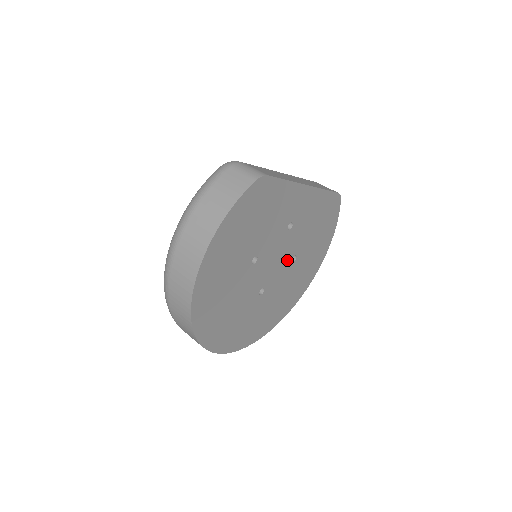
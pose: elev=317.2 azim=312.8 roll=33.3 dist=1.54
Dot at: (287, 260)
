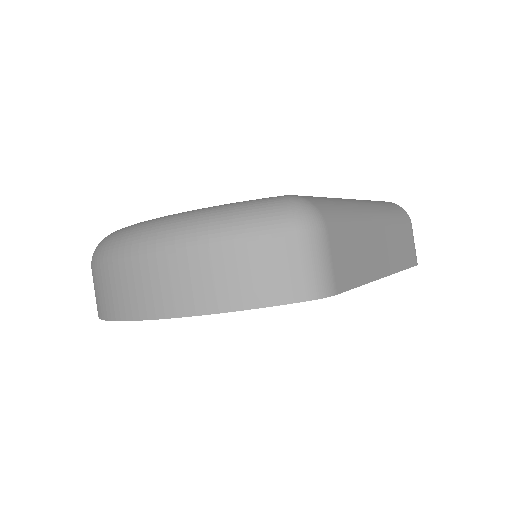
Dot at: occluded
